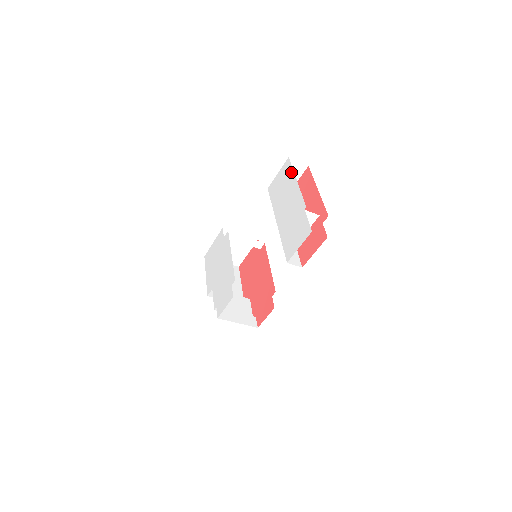
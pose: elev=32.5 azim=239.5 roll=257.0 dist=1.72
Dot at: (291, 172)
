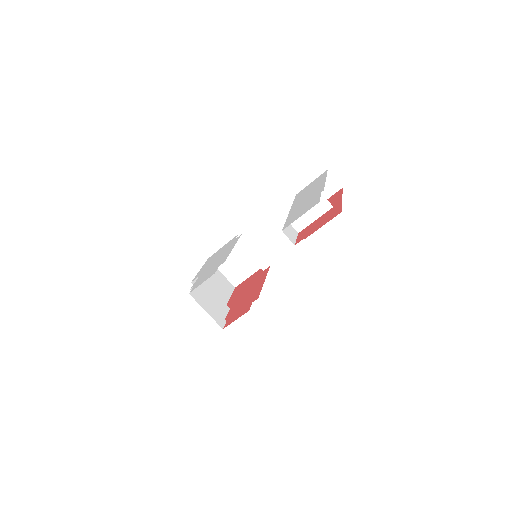
Dot at: (324, 176)
